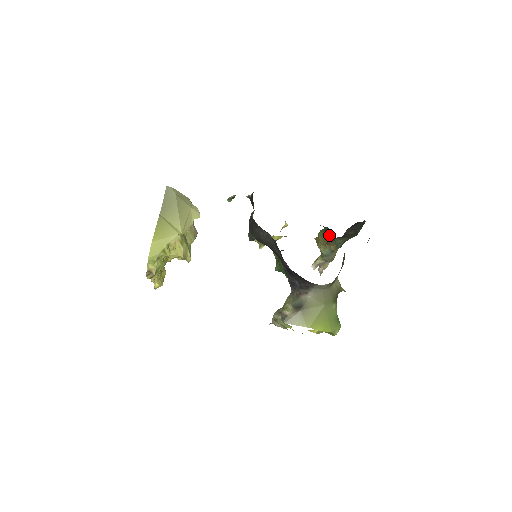
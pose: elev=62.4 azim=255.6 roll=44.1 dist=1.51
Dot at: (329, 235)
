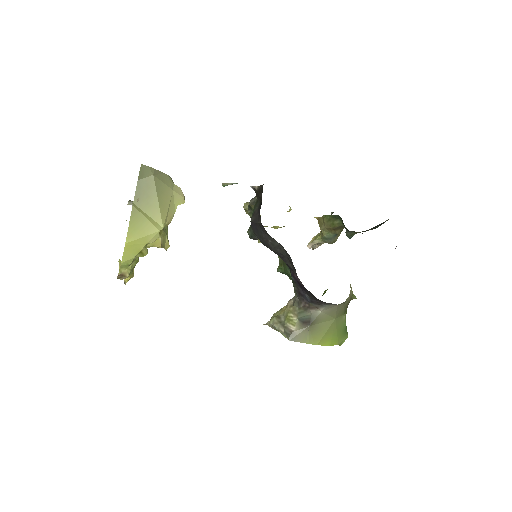
Dot at: (339, 223)
